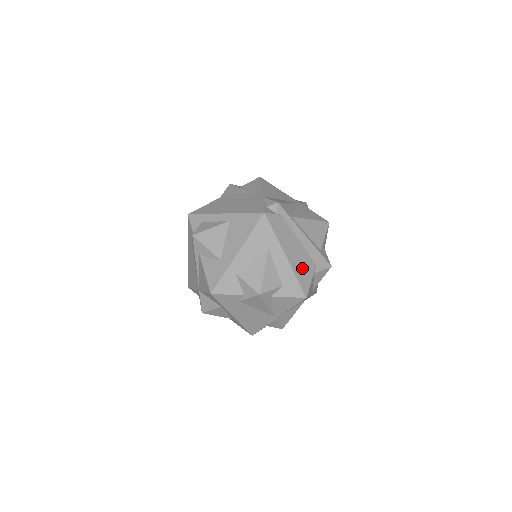
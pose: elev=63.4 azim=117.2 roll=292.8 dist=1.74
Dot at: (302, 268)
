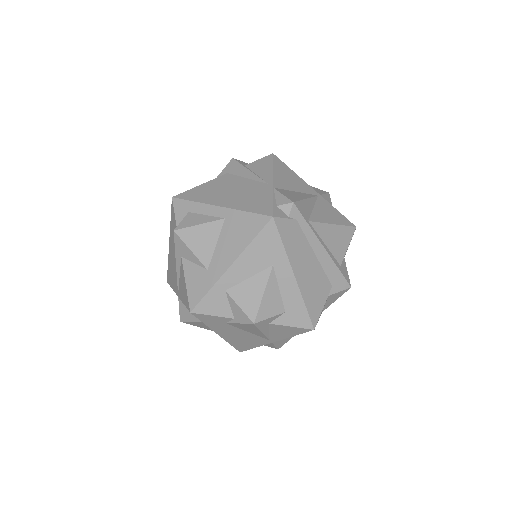
Dot at: (314, 290)
